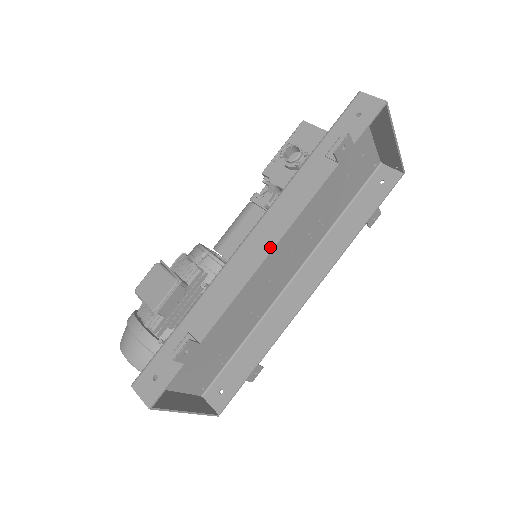
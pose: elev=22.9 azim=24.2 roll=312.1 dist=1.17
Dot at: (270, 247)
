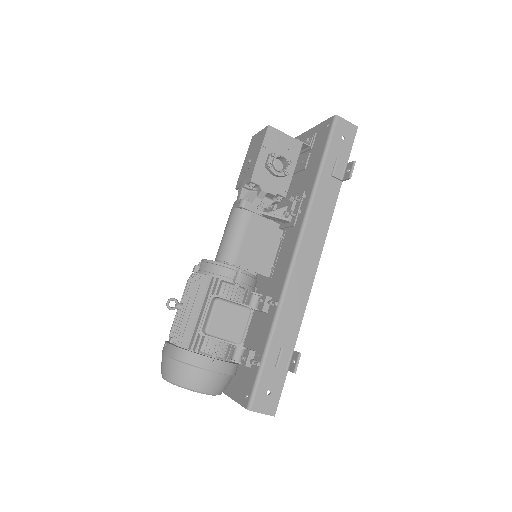
Dot at: (318, 258)
